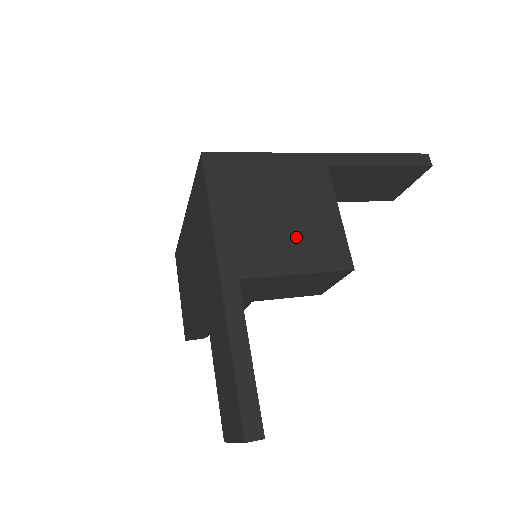
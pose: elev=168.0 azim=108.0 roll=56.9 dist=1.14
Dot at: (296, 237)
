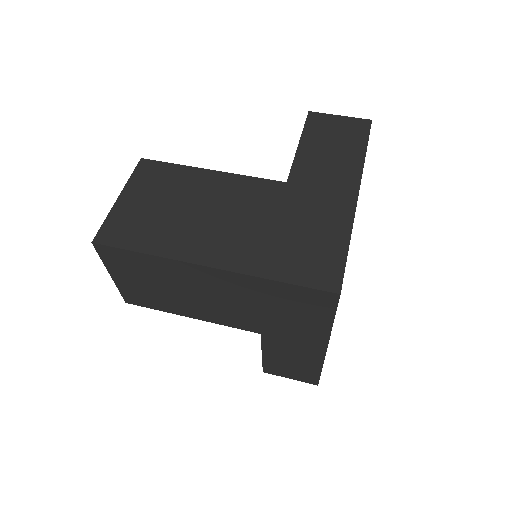
Dot at: occluded
